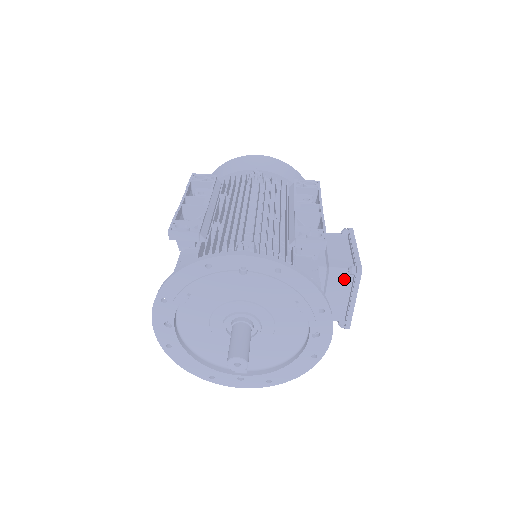
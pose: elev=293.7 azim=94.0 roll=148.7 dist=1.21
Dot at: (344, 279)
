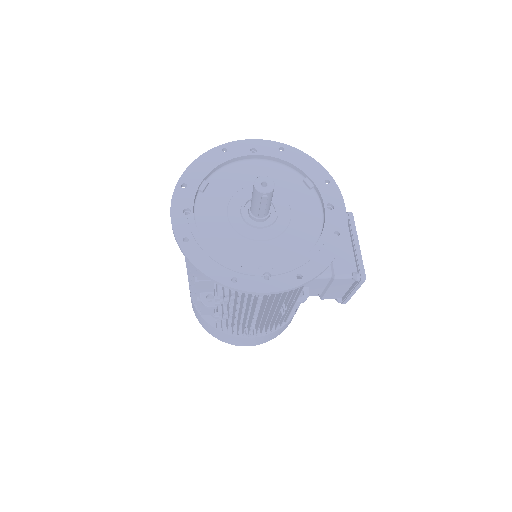
Dot at: occluded
